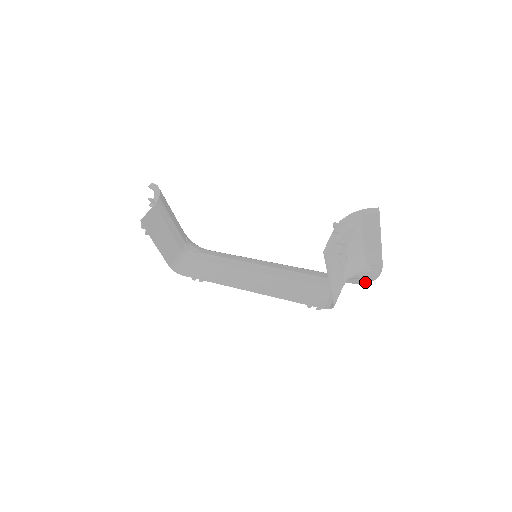
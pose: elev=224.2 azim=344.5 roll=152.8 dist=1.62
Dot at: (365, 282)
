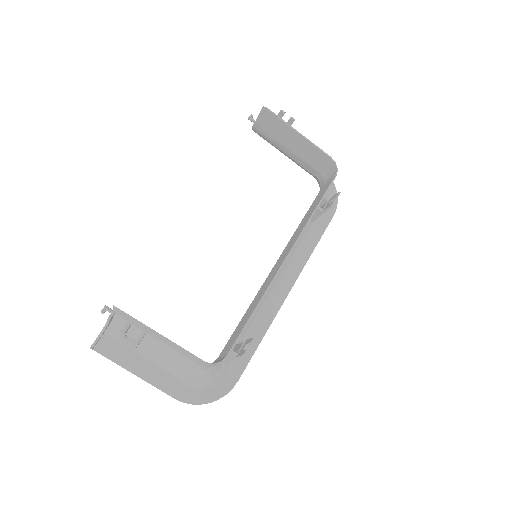
Dot at: occluded
